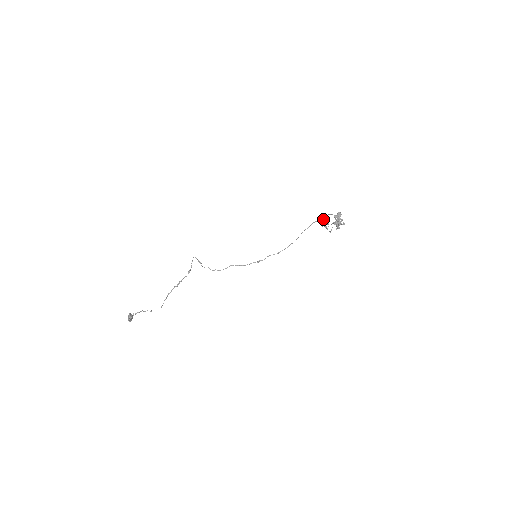
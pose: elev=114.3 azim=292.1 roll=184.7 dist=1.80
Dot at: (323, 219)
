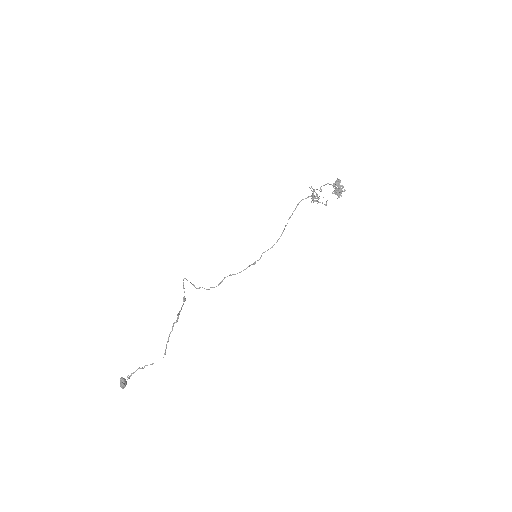
Dot at: (312, 194)
